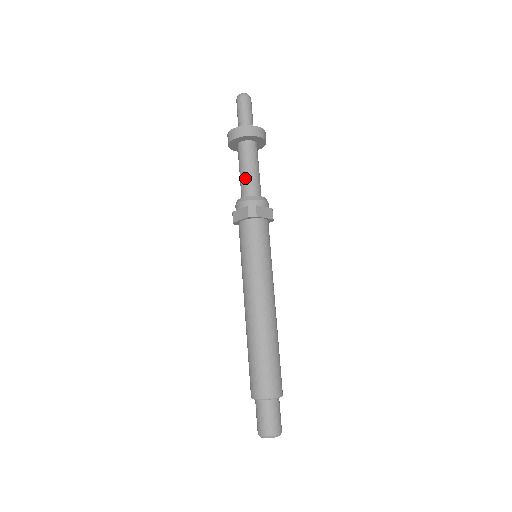
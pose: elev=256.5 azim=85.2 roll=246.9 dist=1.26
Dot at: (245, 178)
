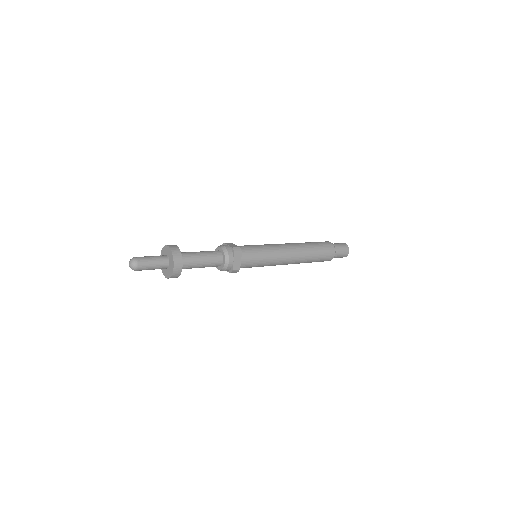
Dot at: occluded
